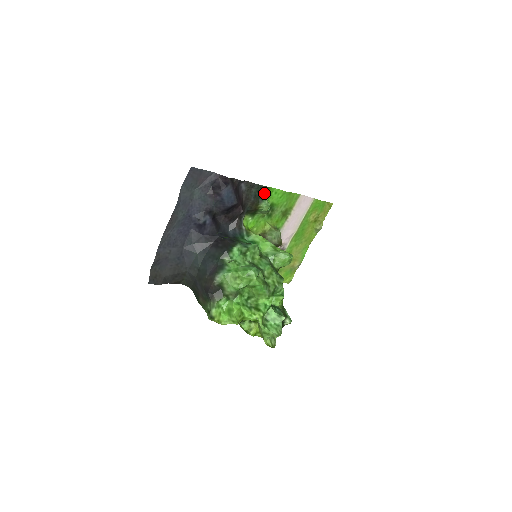
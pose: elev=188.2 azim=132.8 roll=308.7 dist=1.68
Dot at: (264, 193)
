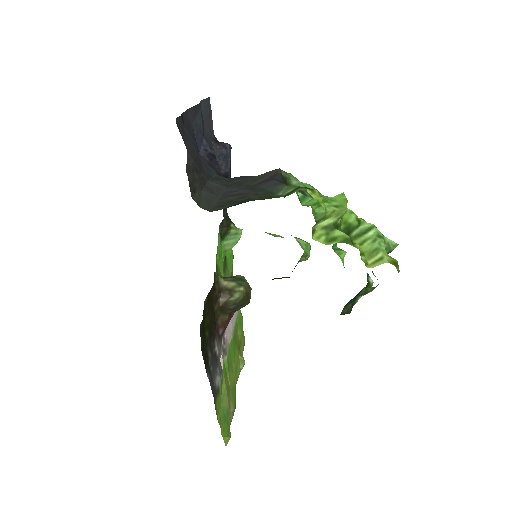
Dot at: occluded
